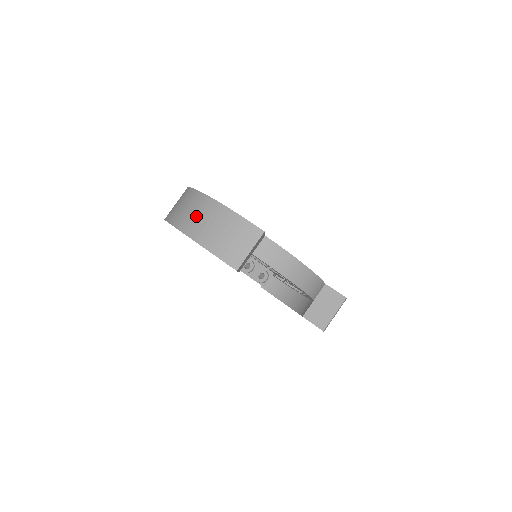
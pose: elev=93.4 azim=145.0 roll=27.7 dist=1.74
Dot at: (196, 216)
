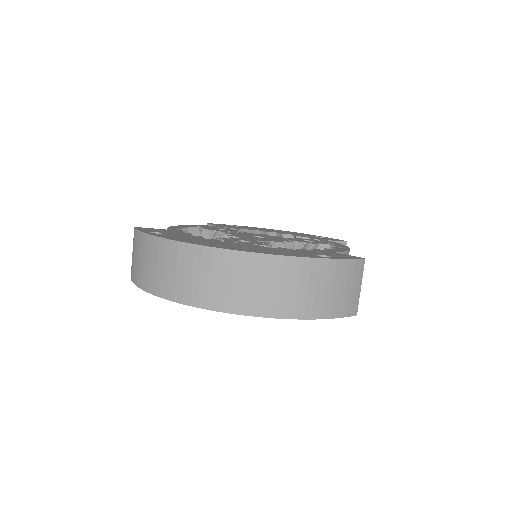
Dot at: (285, 290)
